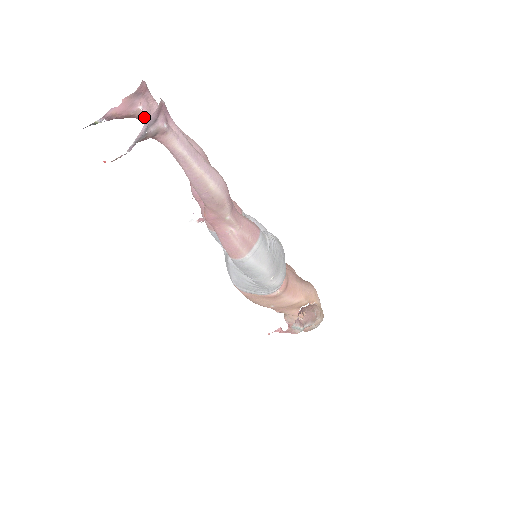
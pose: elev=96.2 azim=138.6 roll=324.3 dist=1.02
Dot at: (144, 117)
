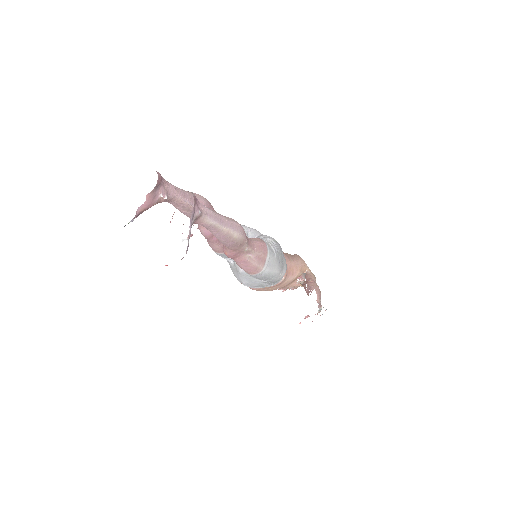
Dot at: (164, 201)
